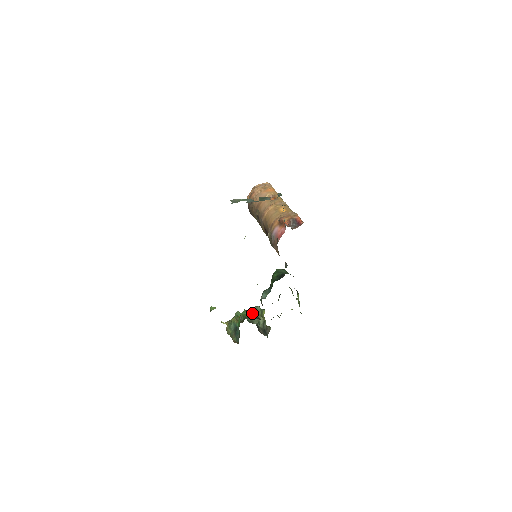
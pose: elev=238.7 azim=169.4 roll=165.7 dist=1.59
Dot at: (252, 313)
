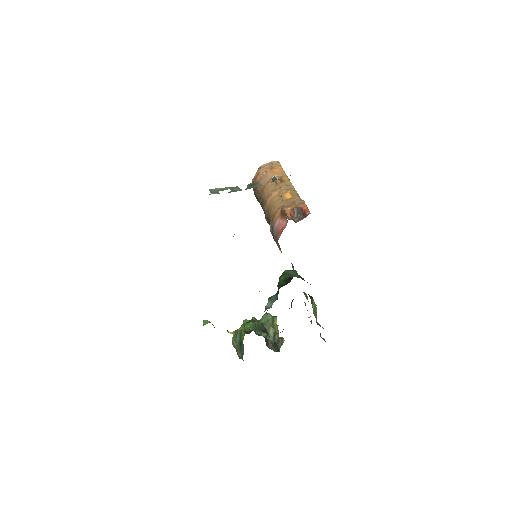
Dot at: (257, 325)
